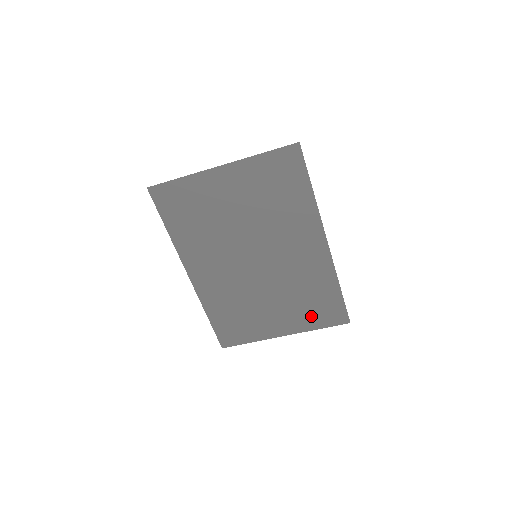
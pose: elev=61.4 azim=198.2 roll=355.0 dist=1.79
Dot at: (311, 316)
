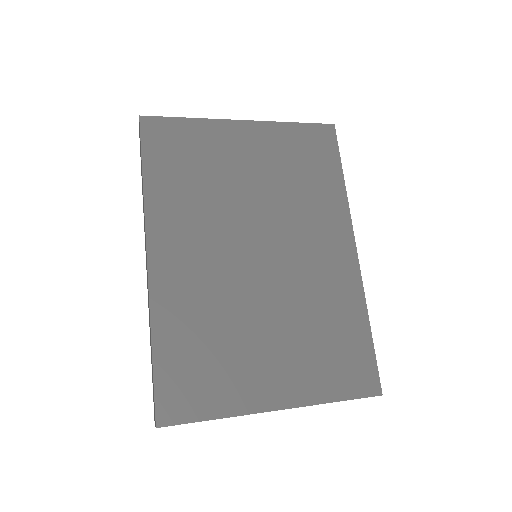
Dot at: (325, 372)
